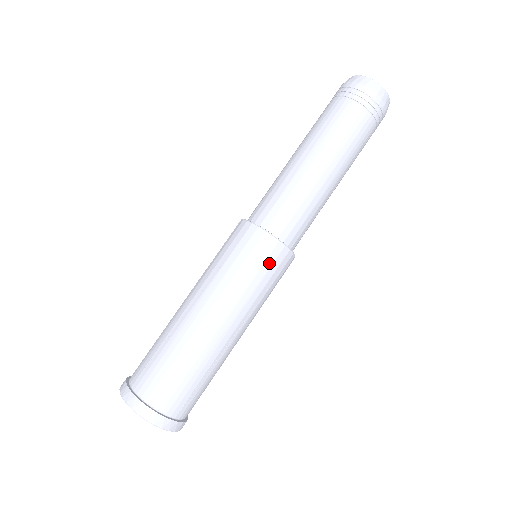
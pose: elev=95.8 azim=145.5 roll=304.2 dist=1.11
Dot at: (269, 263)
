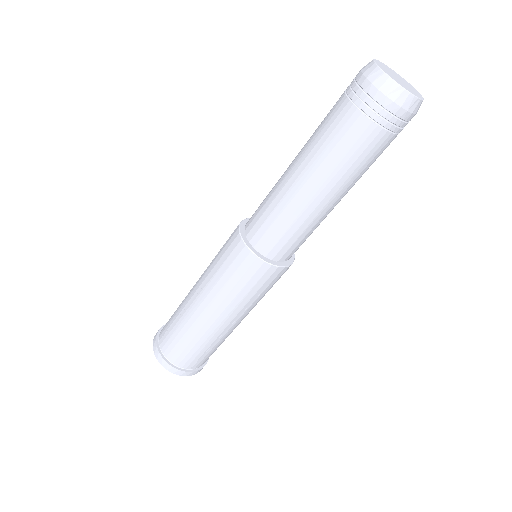
Dot at: (256, 279)
